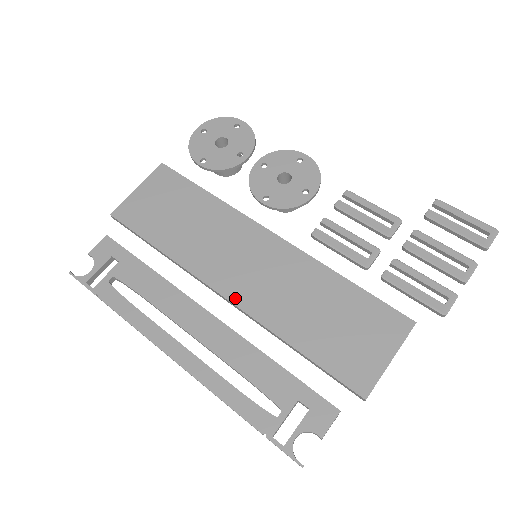
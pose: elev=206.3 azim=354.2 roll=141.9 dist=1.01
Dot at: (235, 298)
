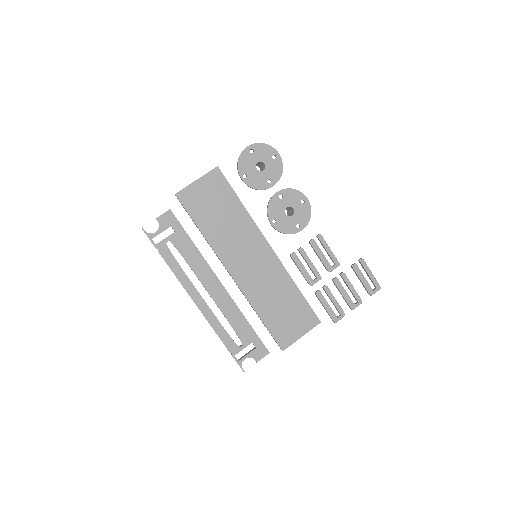
Dot at: (238, 280)
